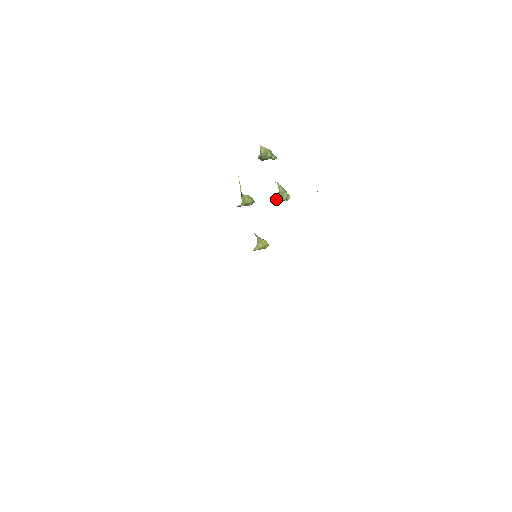
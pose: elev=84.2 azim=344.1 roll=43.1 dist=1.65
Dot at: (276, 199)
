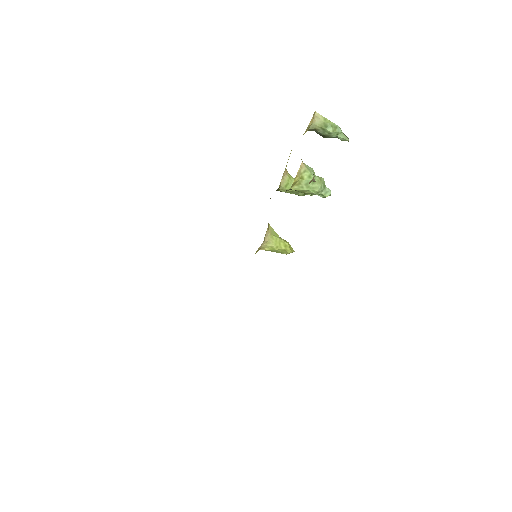
Dot at: (295, 187)
